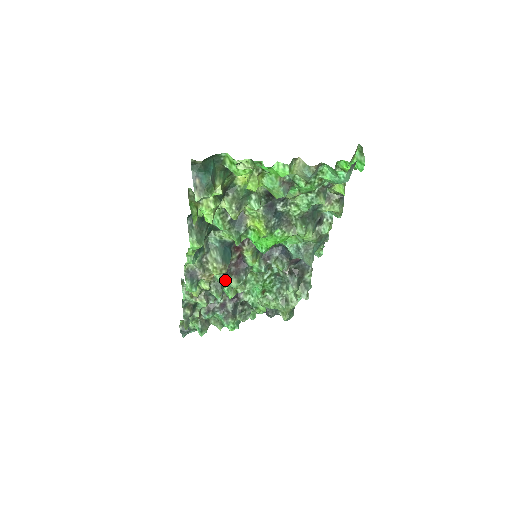
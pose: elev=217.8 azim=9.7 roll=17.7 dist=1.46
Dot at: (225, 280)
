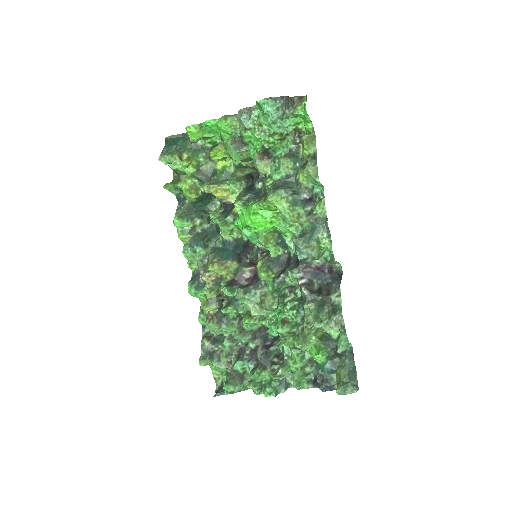
Dot at: (227, 285)
